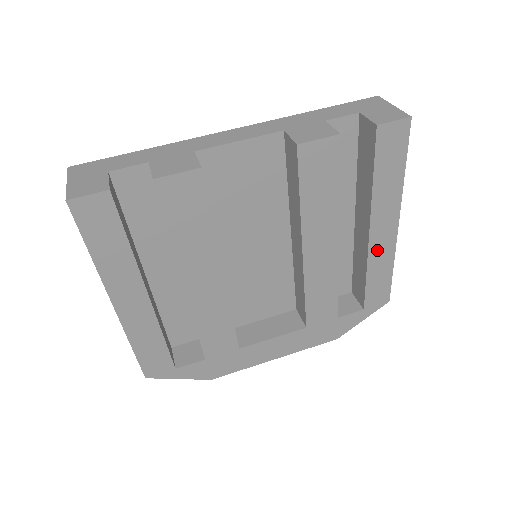
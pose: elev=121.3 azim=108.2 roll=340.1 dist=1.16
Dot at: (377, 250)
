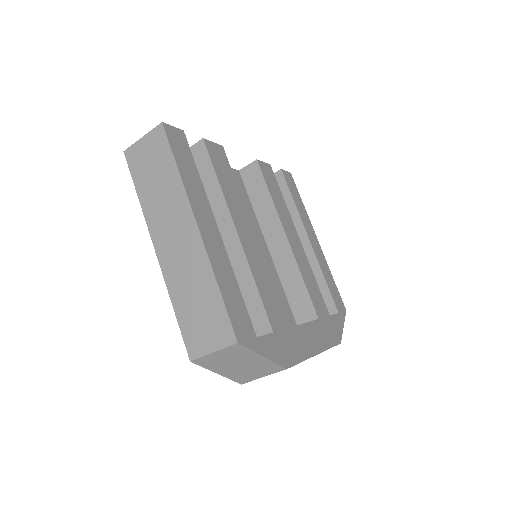
Dot at: (318, 256)
